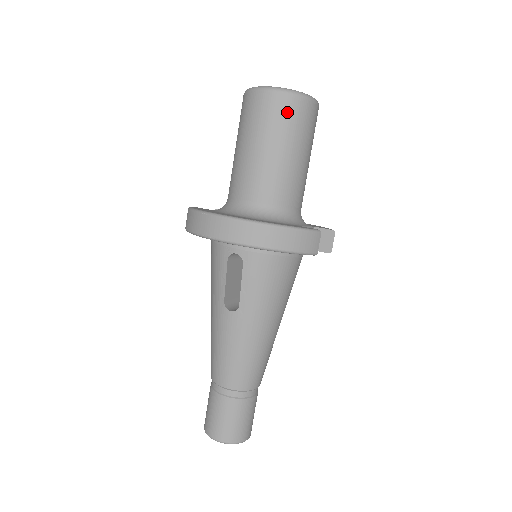
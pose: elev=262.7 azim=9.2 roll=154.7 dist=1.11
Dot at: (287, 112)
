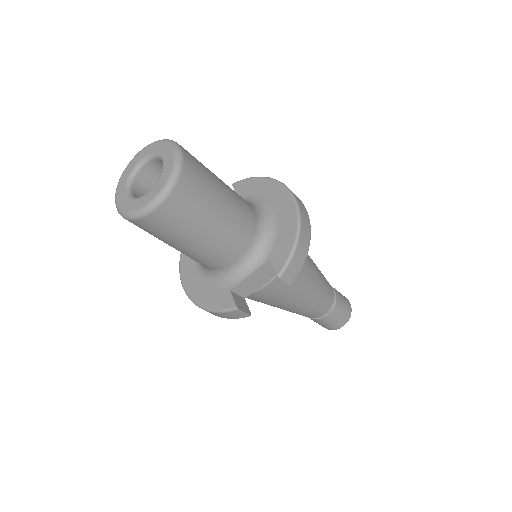
Dot at: (142, 228)
